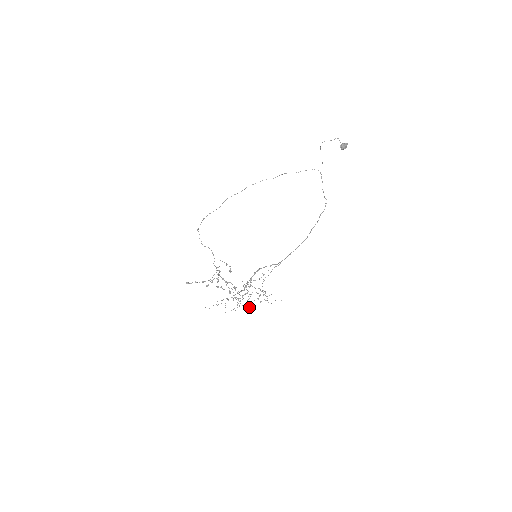
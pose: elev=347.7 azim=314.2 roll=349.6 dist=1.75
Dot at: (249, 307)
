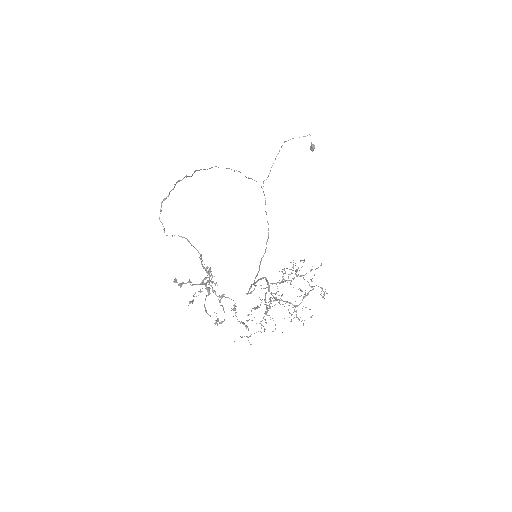
Dot at: occluded
